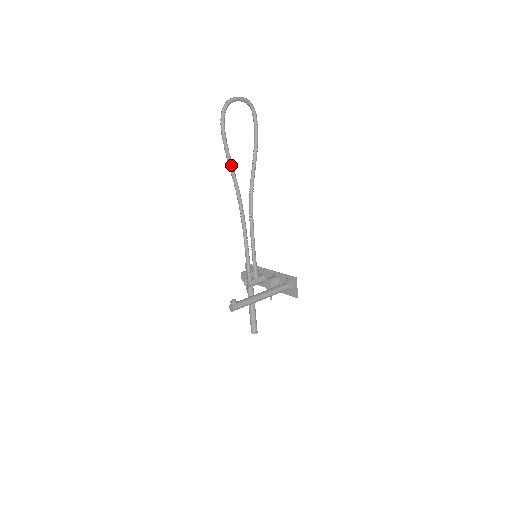
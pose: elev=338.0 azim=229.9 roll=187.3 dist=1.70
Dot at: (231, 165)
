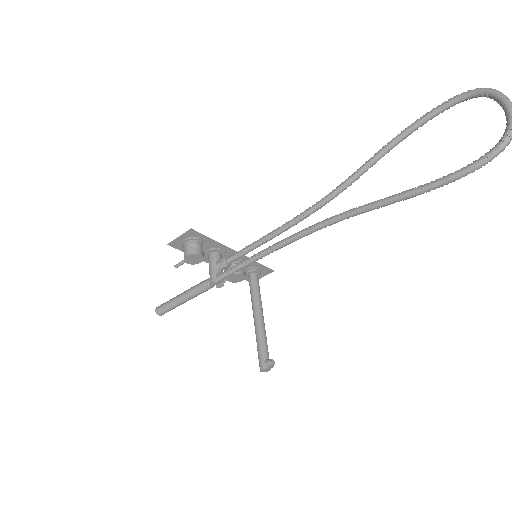
Dot at: (397, 201)
